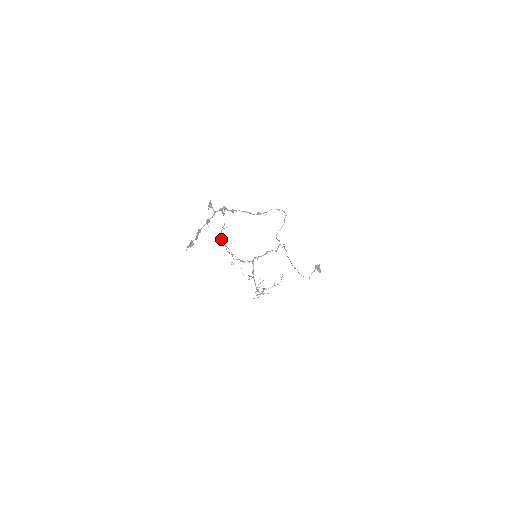
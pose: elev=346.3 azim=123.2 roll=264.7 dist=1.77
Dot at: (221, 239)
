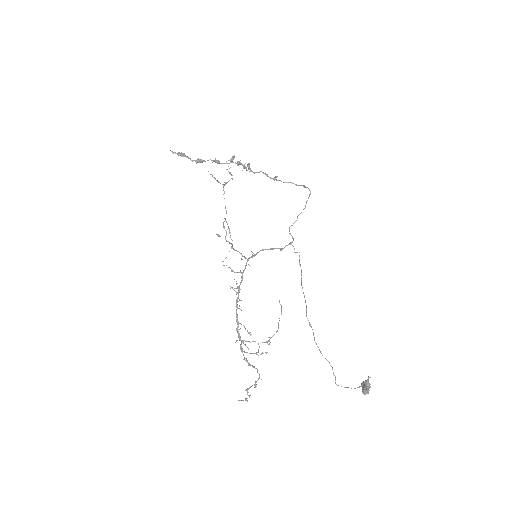
Dot at: (218, 181)
